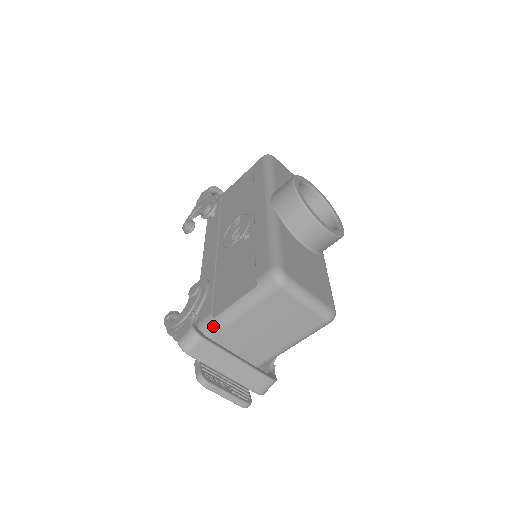
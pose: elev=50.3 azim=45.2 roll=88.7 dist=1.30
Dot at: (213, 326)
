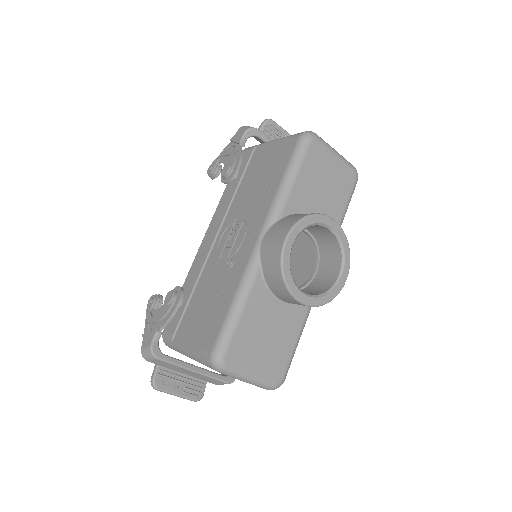
Dot at: (172, 346)
